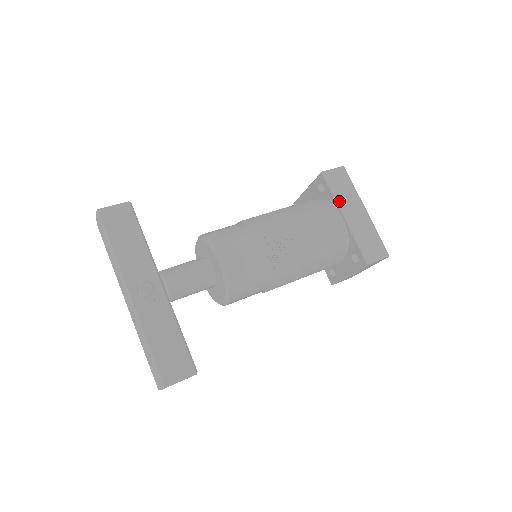
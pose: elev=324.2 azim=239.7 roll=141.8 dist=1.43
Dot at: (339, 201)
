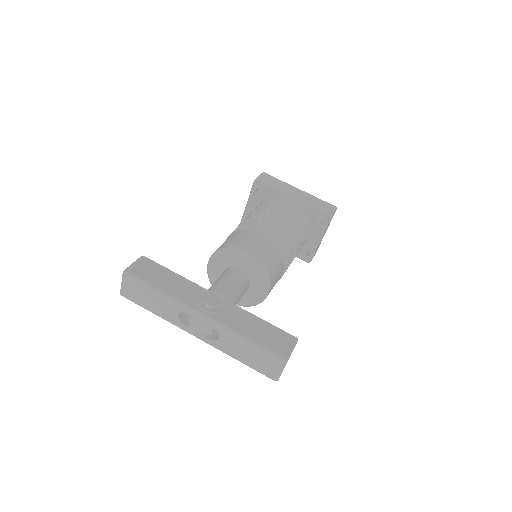
Dot at: (281, 191)
